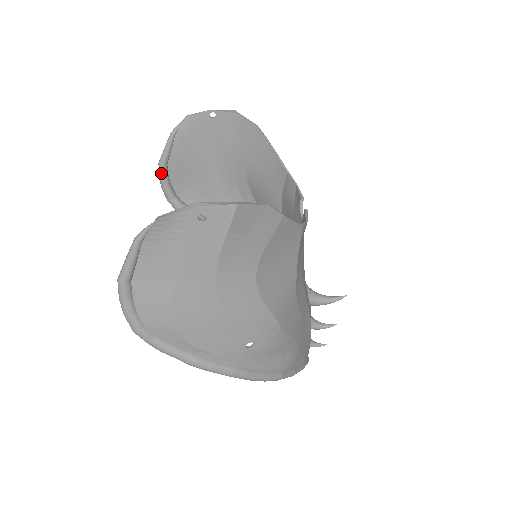
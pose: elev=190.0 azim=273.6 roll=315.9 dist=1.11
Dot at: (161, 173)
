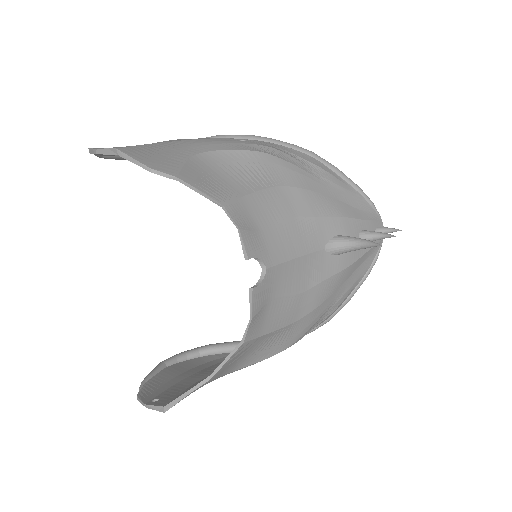
Dot at: occluded
